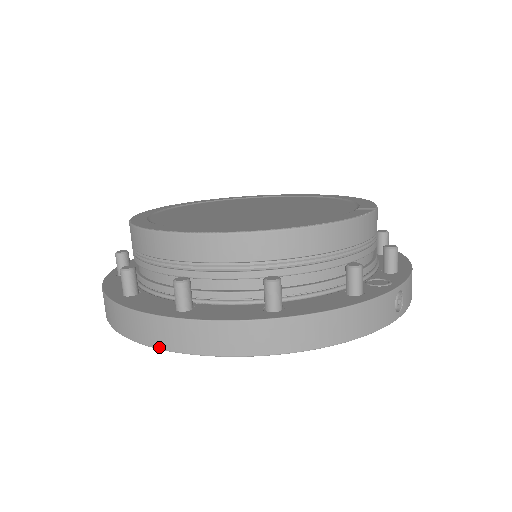
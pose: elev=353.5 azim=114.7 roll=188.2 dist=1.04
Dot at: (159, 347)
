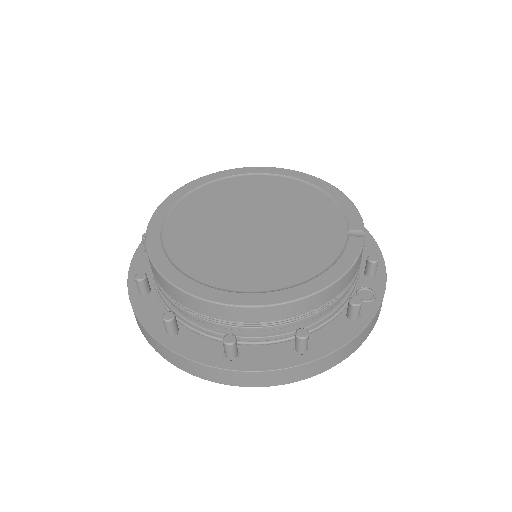
Dot at: (215, 382)
